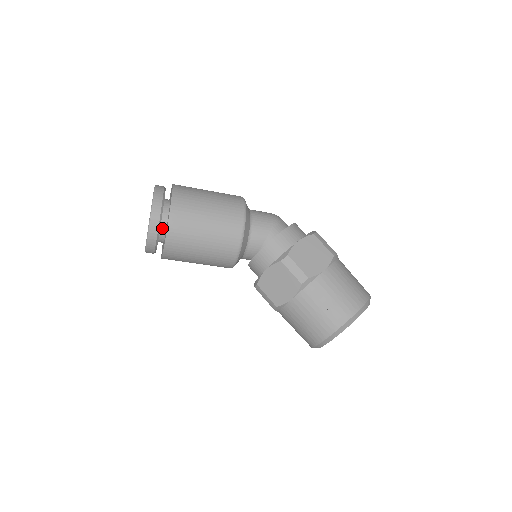
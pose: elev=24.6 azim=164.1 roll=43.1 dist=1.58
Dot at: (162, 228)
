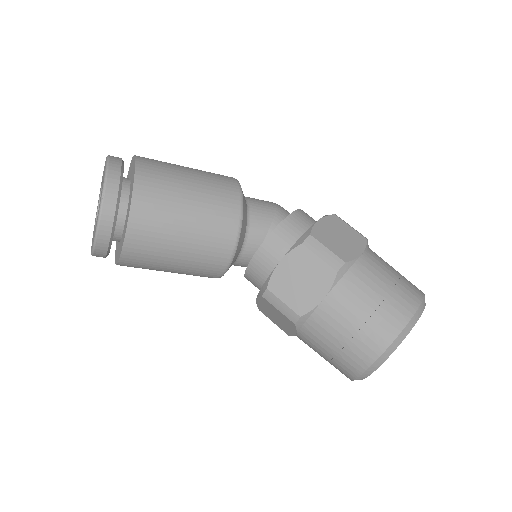
Dot at: (120, 209)
